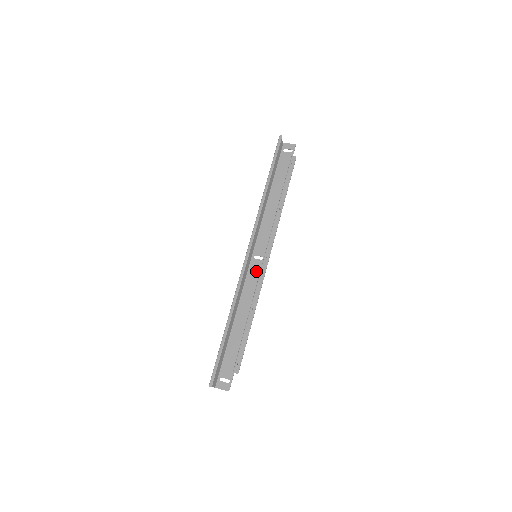
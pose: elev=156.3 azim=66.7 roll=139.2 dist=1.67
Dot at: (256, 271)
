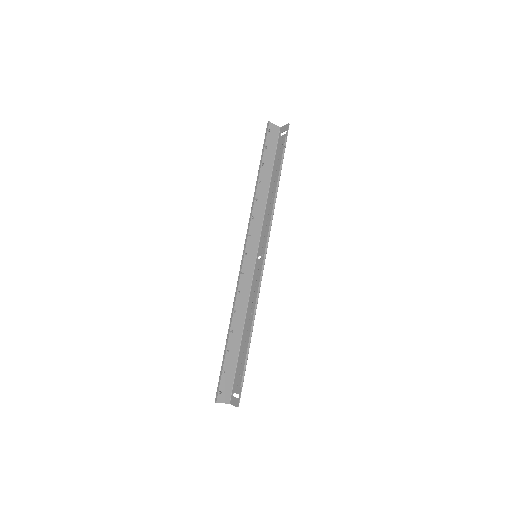
Dot at: occluded
